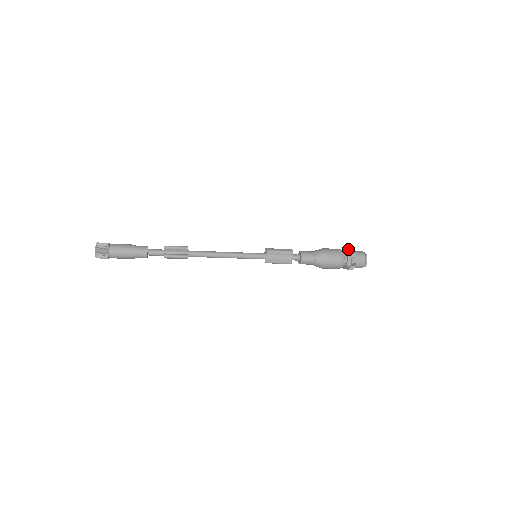
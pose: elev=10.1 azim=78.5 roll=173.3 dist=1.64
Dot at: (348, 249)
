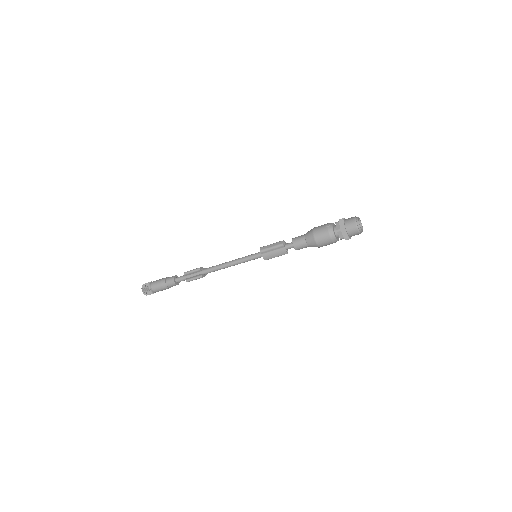
Dot at: (339, 220)
